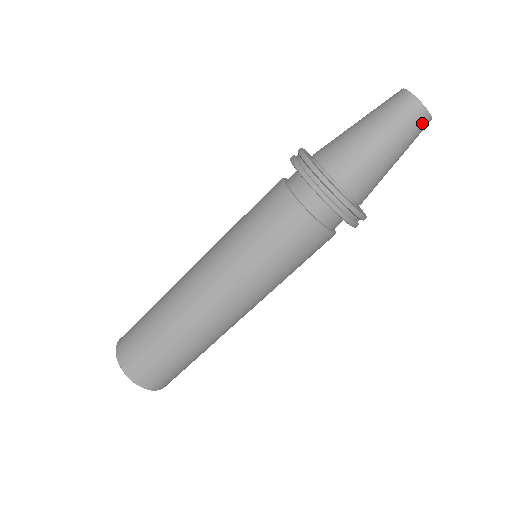
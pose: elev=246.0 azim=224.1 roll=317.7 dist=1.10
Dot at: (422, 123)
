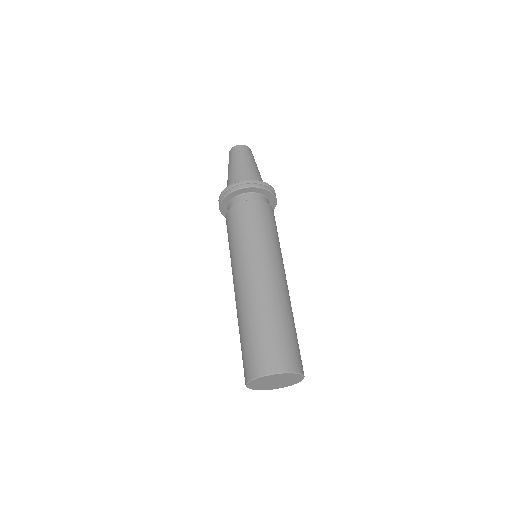
Dot at: (248, 150)
